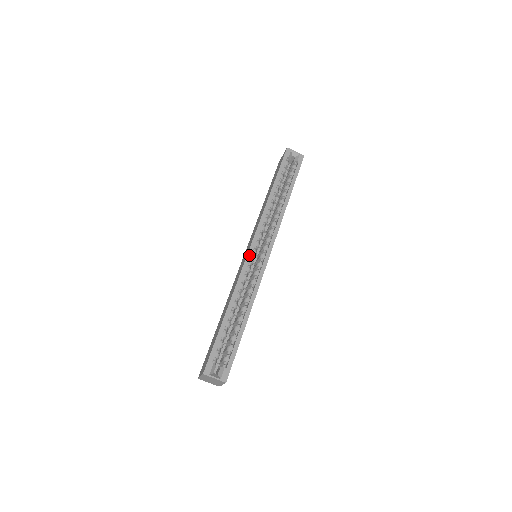
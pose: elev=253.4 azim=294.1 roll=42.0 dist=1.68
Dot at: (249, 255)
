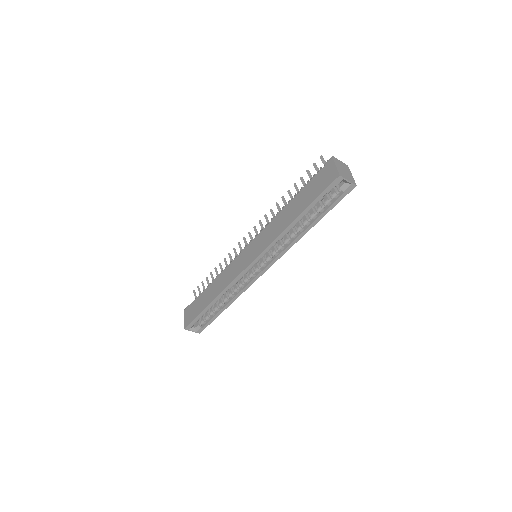
Dot at: (245, 271)
